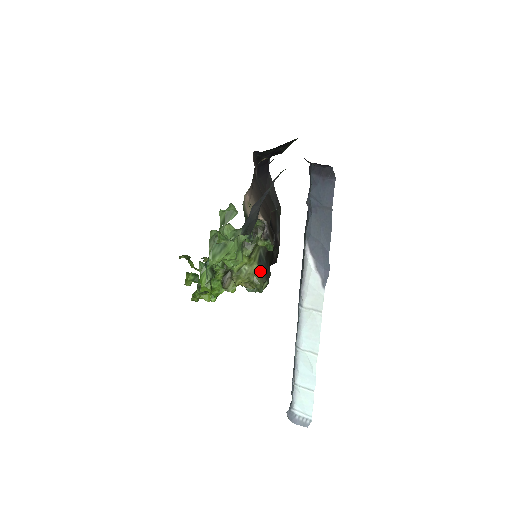
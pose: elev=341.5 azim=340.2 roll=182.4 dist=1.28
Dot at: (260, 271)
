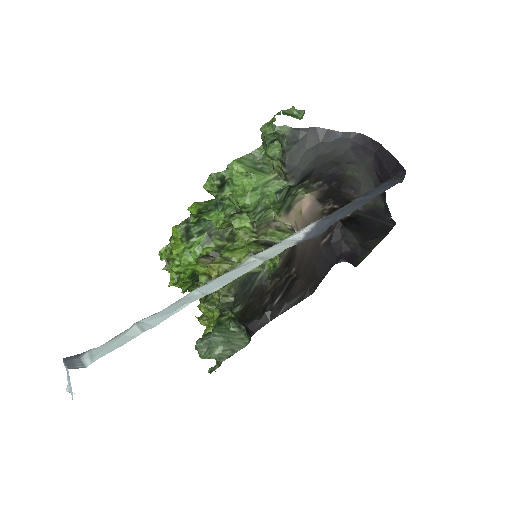
Dot at: (241, 279)
